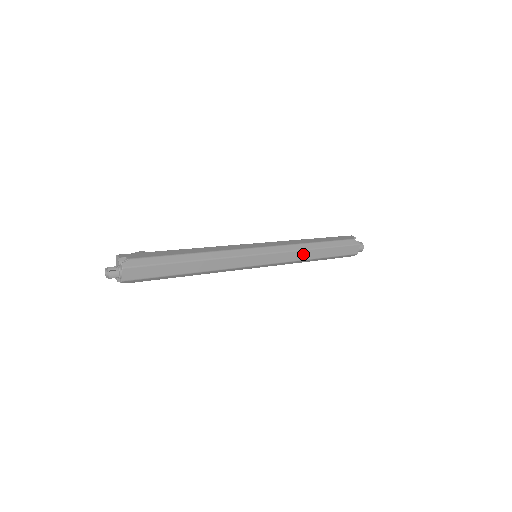
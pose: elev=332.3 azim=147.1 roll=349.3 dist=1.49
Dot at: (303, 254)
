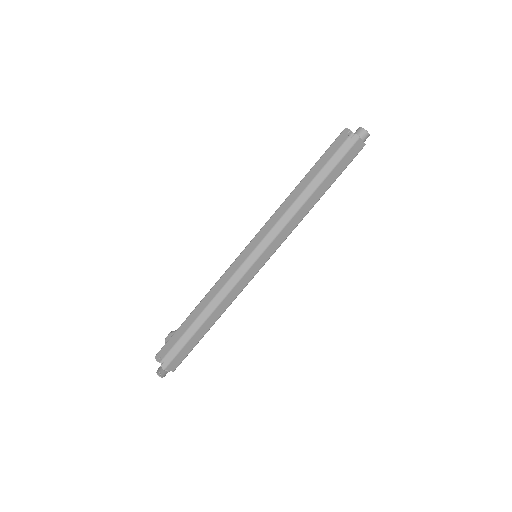
Dot at: (298, 215)
